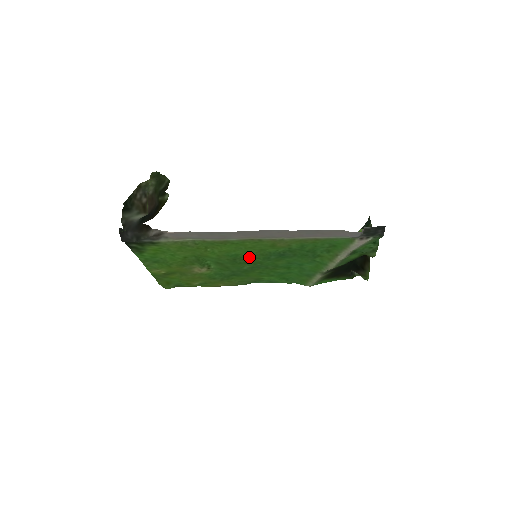
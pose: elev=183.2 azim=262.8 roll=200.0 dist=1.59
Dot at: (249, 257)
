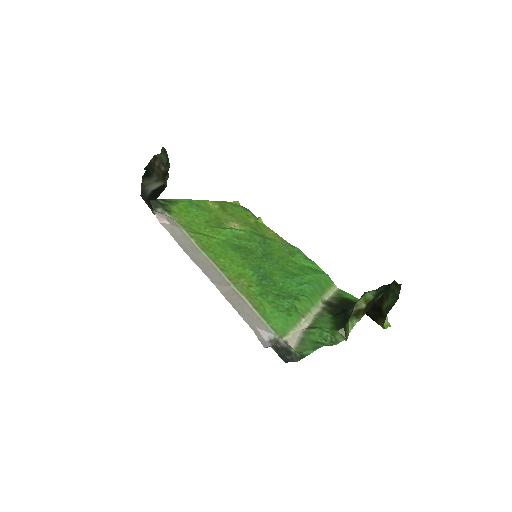
Dot at: (247, 256)
